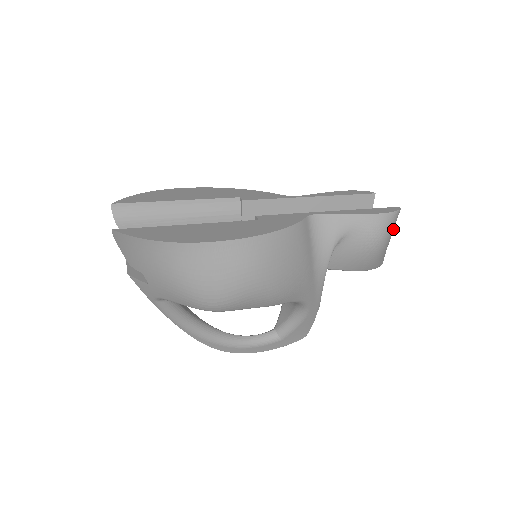
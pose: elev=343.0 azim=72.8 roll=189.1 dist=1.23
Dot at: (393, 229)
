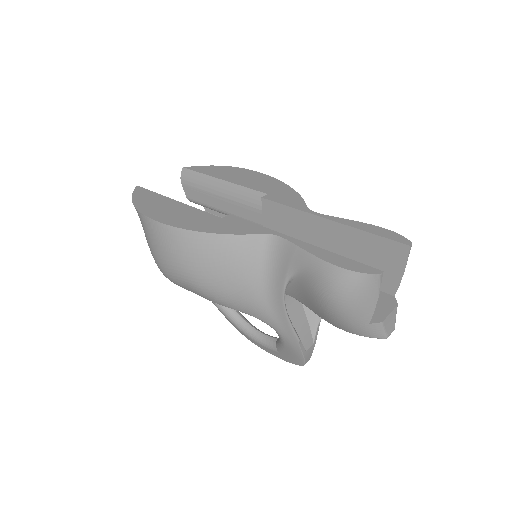
Dot at: (369, 296)
